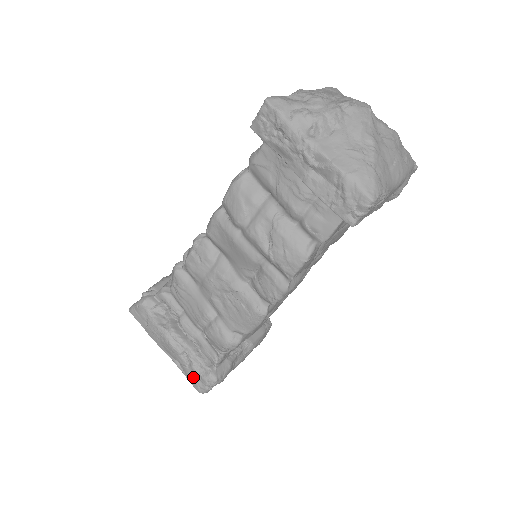
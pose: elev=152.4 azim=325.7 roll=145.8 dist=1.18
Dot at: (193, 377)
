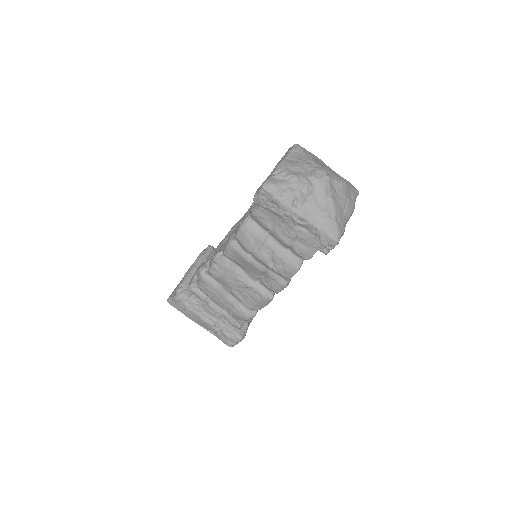
Dot at: (224, 339)
